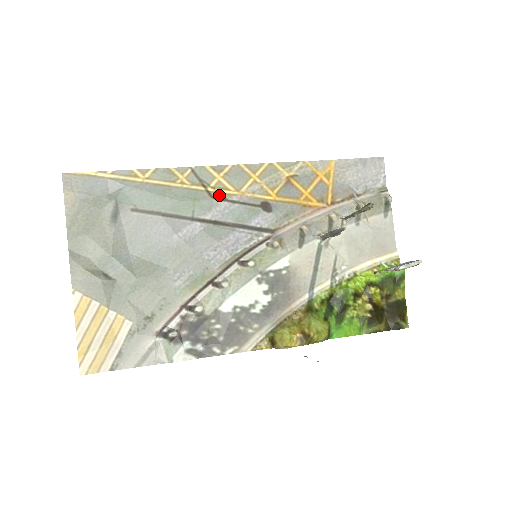
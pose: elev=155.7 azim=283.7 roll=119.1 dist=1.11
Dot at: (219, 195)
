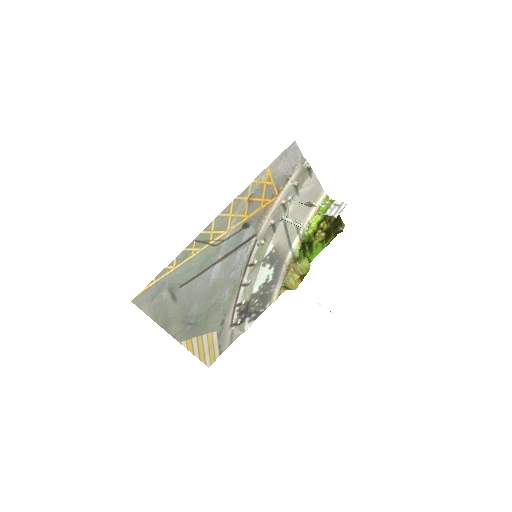
Dot at: (218, 241)
